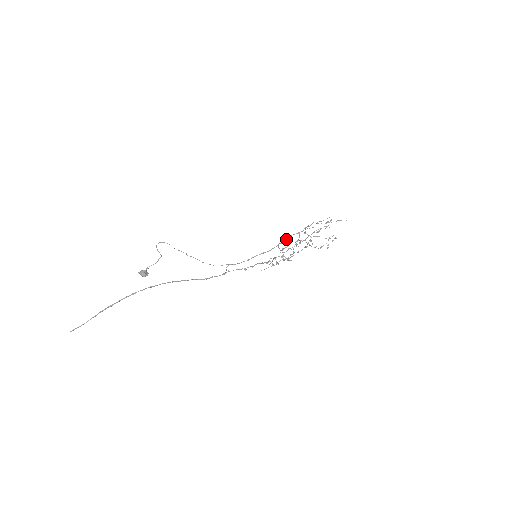
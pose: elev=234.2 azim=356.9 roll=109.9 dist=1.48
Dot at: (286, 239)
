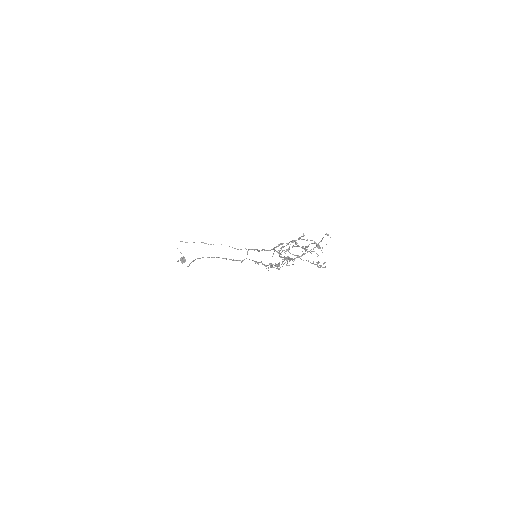
Dot at: (277, 246)
